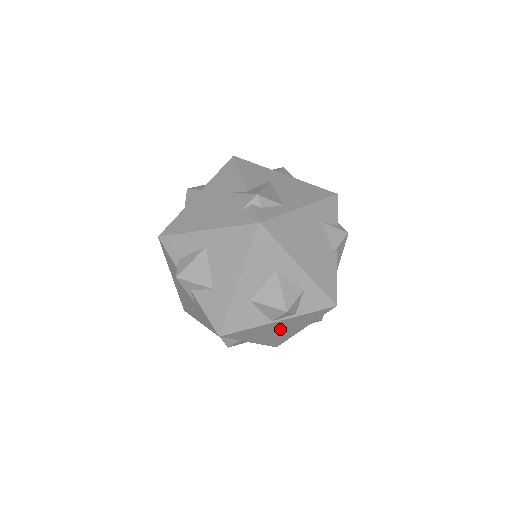
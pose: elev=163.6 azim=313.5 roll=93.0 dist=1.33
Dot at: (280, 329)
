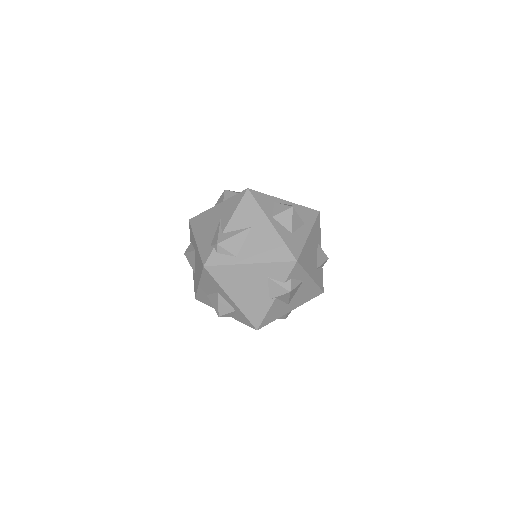
Dot at: occluded
